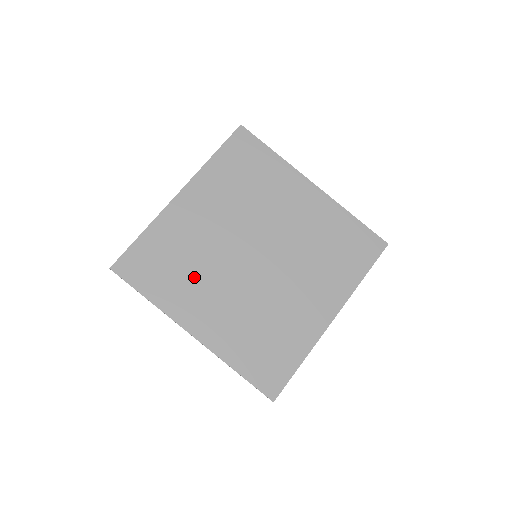
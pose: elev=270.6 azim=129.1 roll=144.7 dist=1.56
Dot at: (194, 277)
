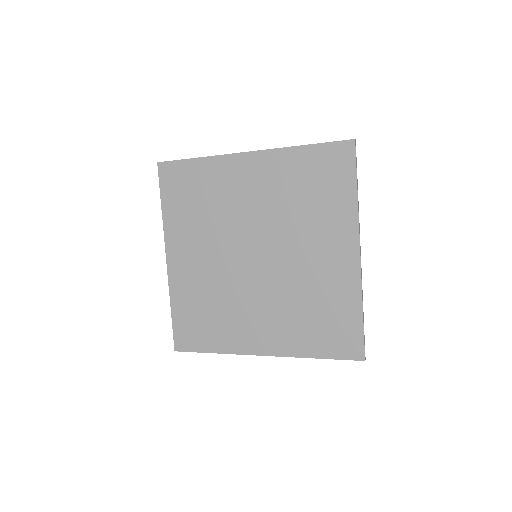
Dot at: (201, 225)
